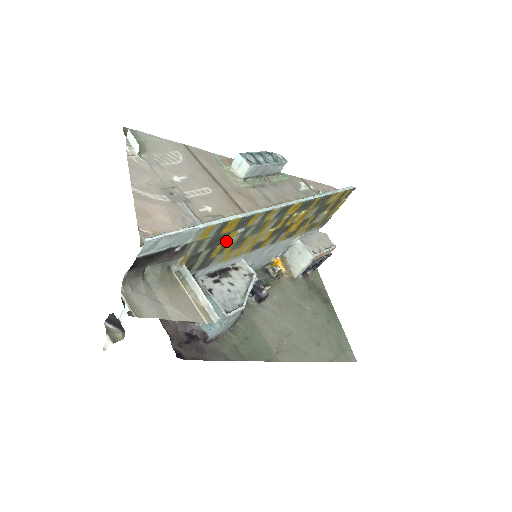
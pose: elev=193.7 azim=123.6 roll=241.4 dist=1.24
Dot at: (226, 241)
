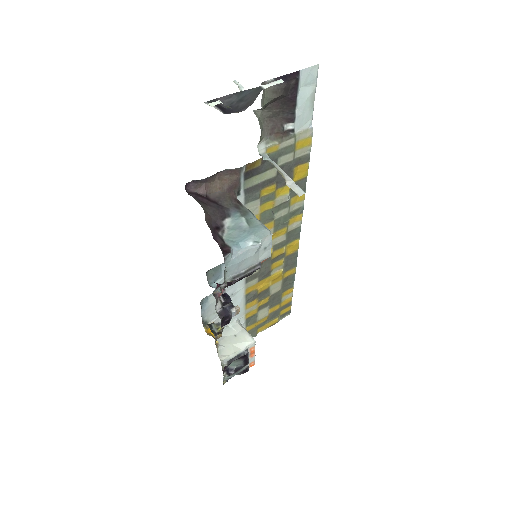
Dot at: (277, 191)
